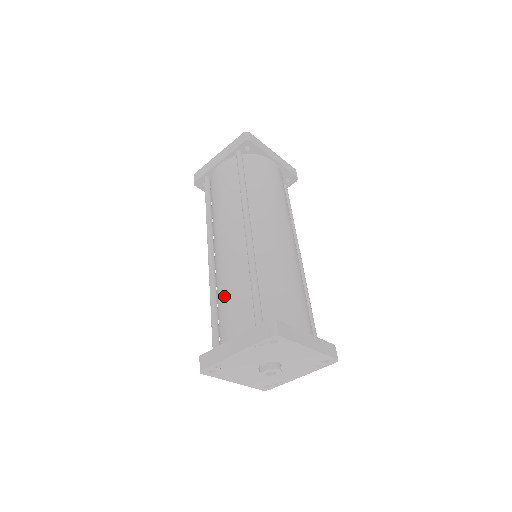
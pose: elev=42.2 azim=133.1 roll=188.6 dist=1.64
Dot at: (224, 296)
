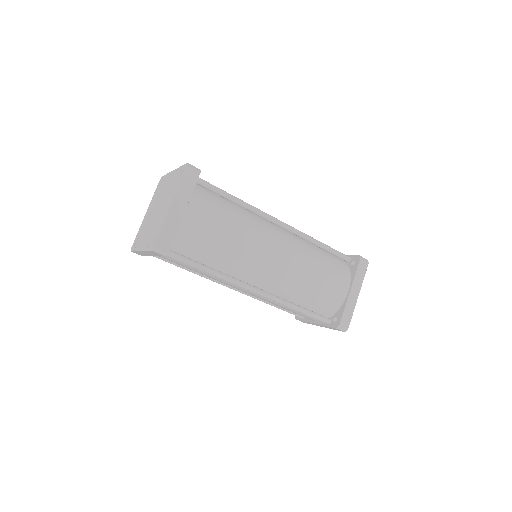
Dot at: occluded
